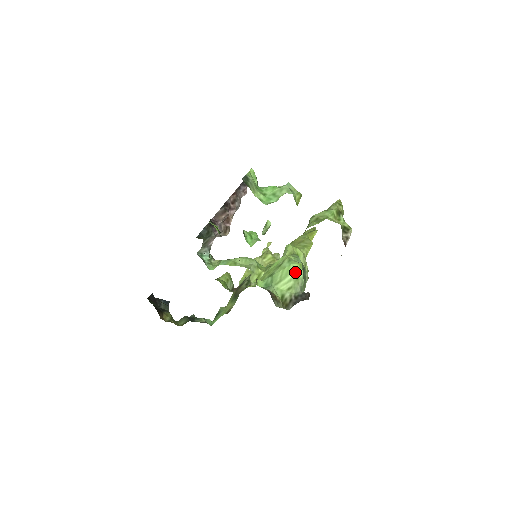
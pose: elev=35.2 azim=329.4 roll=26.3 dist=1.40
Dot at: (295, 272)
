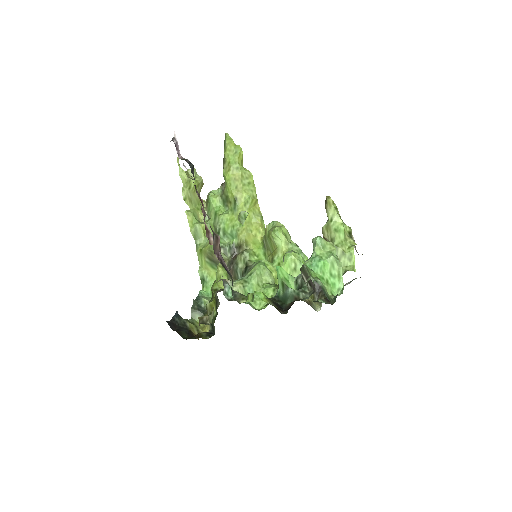
Dot at: occluded
